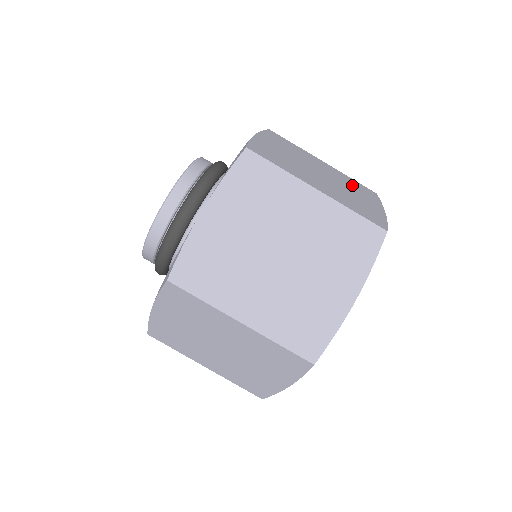
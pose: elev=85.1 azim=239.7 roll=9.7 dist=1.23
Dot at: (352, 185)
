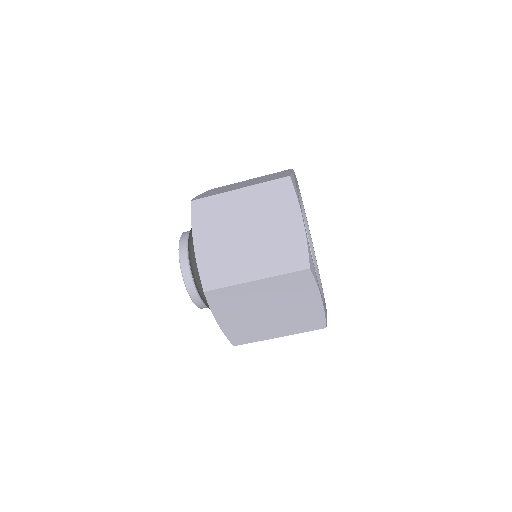
Dot at: occluded
